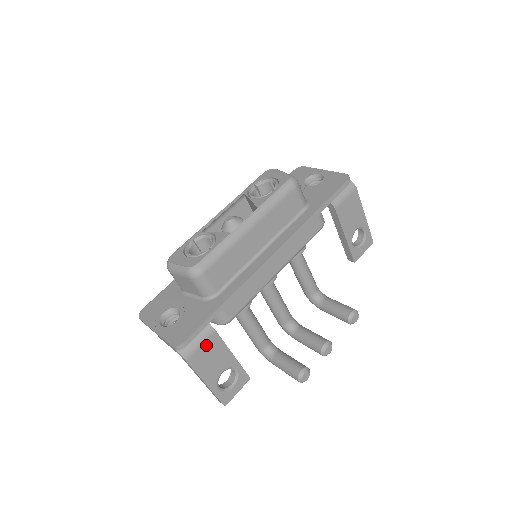
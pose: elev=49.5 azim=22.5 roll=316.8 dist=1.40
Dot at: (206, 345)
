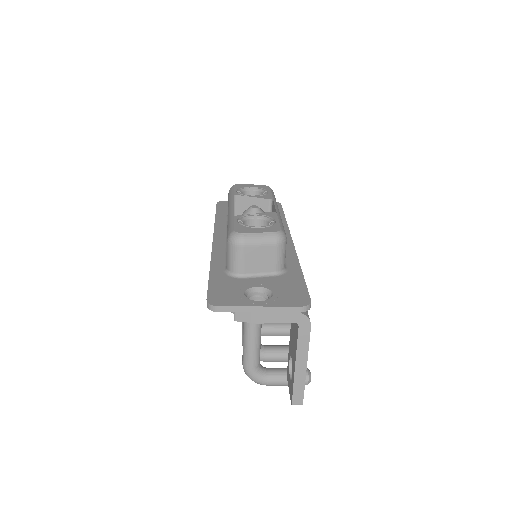
Dot at: occluded
